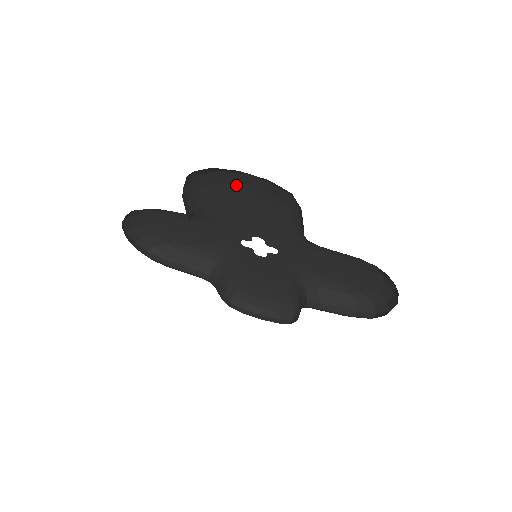
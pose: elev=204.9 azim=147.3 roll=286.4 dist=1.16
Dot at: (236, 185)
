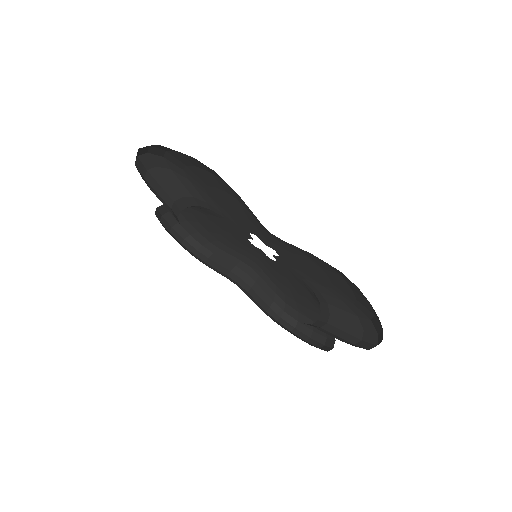
Dot at: (191, 167)
